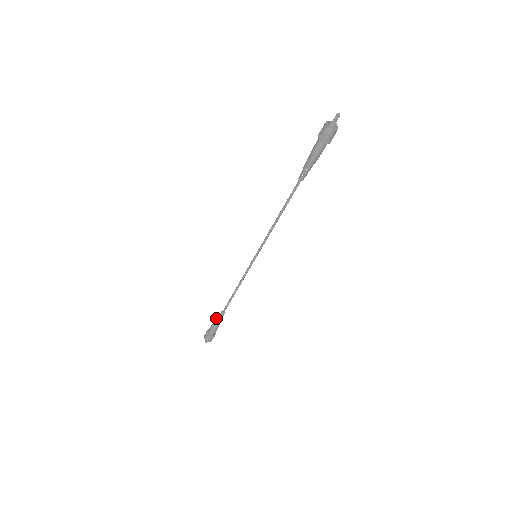
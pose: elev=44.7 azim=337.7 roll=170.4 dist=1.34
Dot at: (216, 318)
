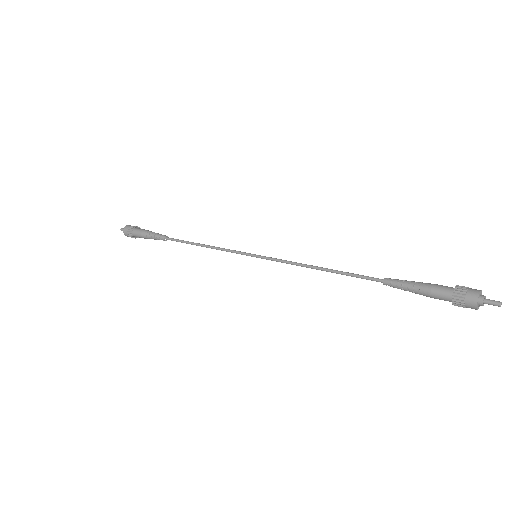
Dot at: (154, 234)
